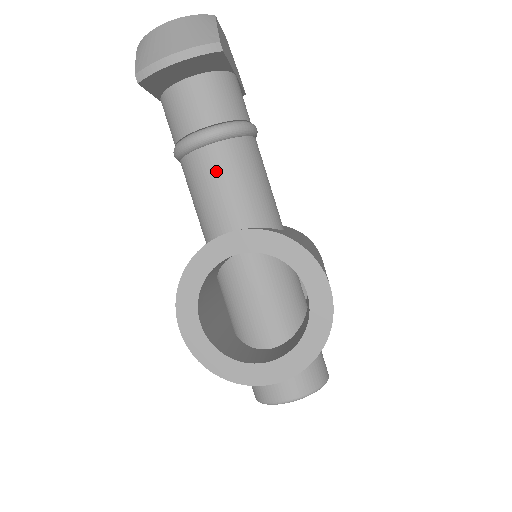
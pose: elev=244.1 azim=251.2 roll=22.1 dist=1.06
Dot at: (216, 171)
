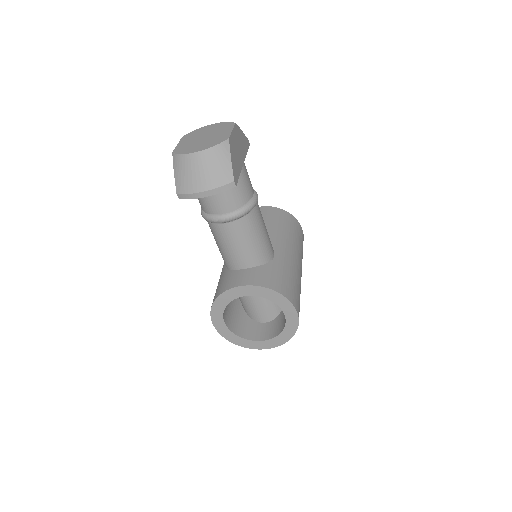
Dot at: (231, 238)
